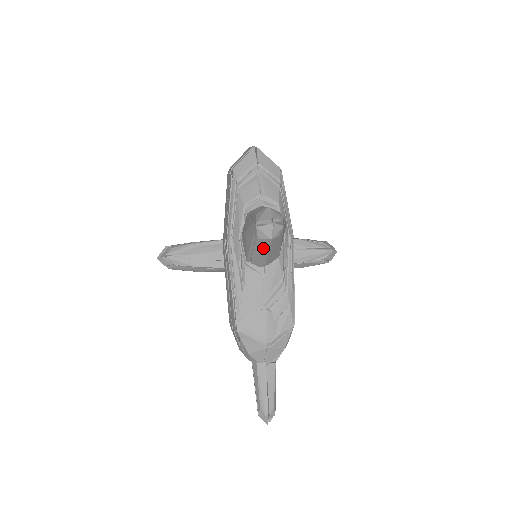
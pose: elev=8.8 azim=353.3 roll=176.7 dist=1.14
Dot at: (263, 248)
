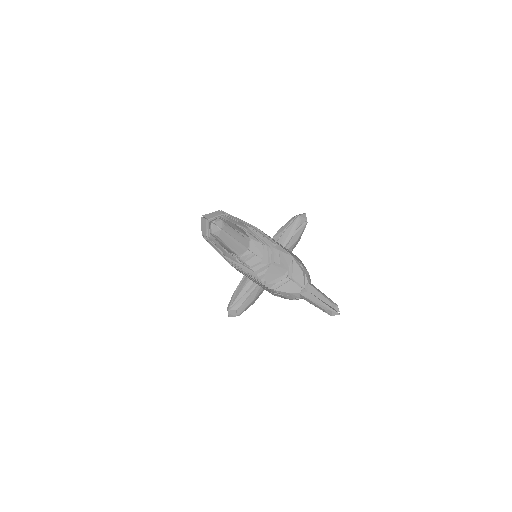
Dot at: (228, 239)
